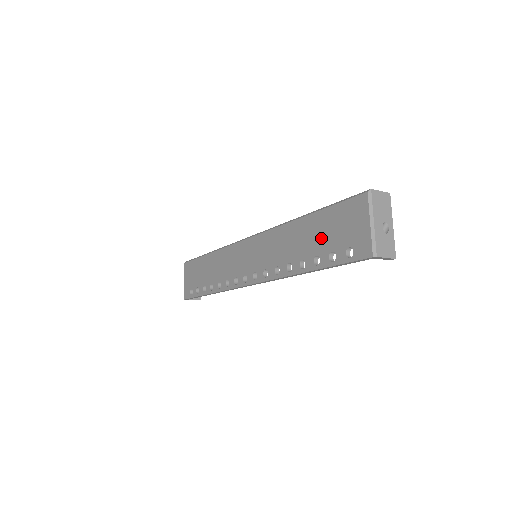
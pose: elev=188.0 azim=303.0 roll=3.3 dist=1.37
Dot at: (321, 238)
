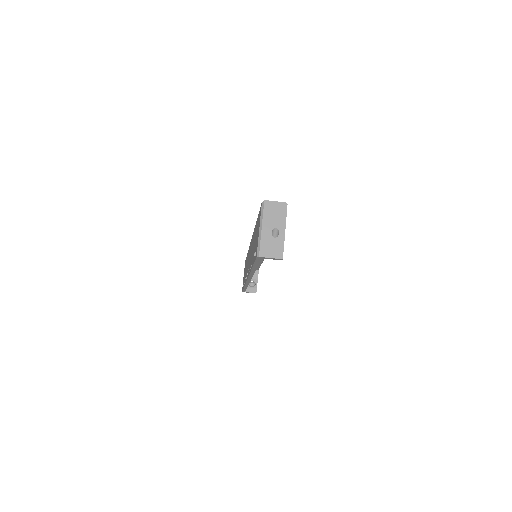
Dot at: occluded
